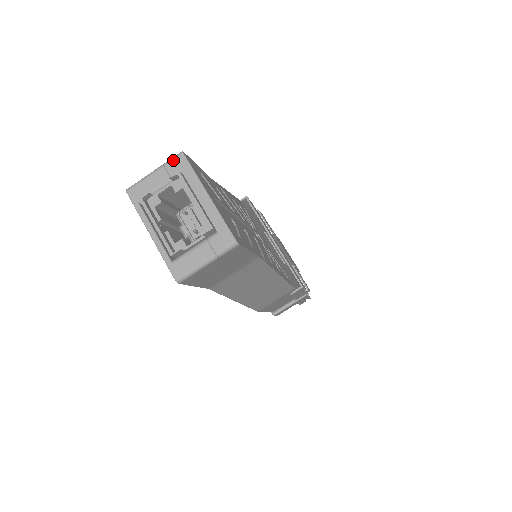
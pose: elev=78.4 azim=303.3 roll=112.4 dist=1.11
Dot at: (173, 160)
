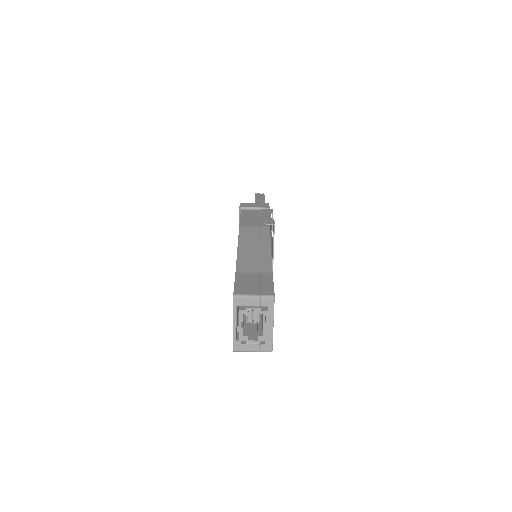
Dot at: (267, 298)
